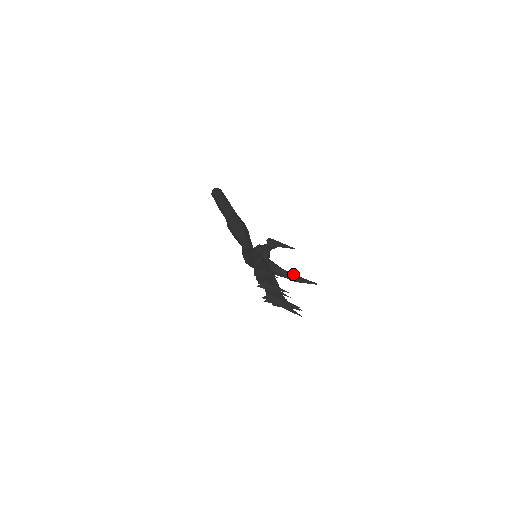
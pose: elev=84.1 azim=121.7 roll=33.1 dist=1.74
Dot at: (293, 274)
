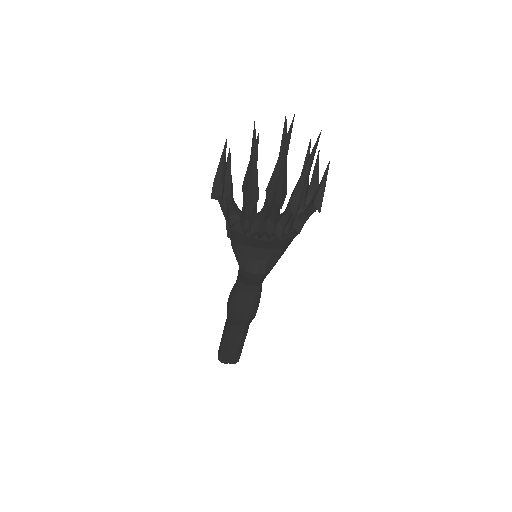
Dot at: occluded
